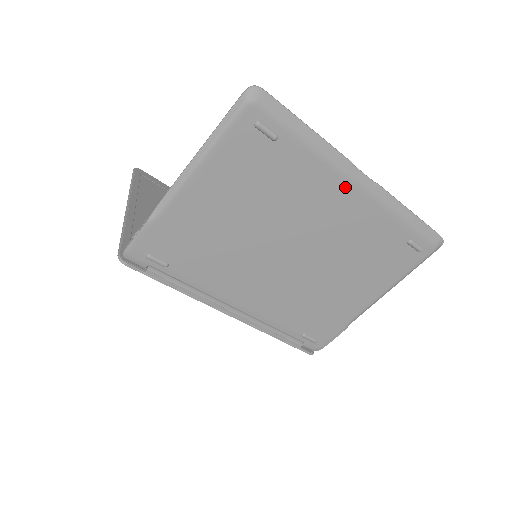
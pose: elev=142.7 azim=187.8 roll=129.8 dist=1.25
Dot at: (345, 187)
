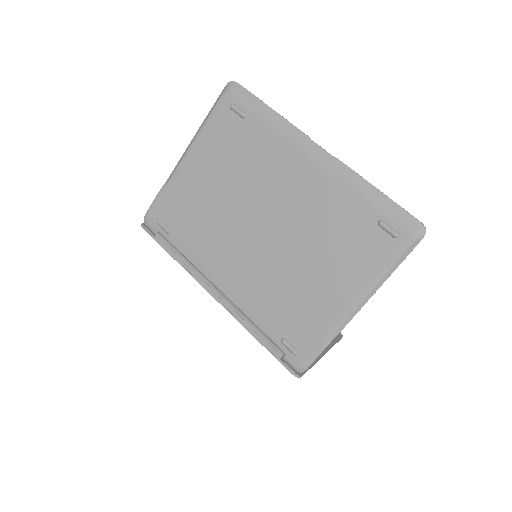
Dot at: (303, 158)
